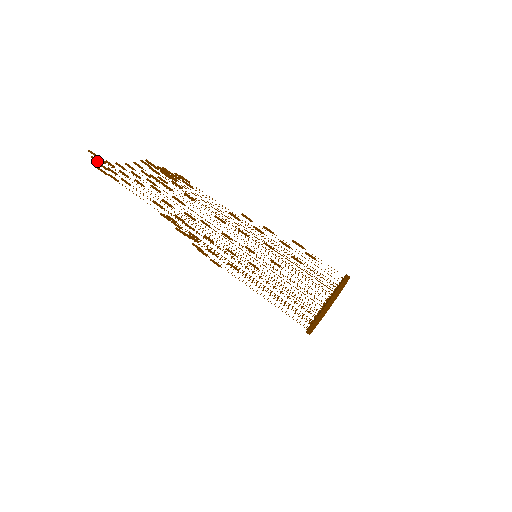
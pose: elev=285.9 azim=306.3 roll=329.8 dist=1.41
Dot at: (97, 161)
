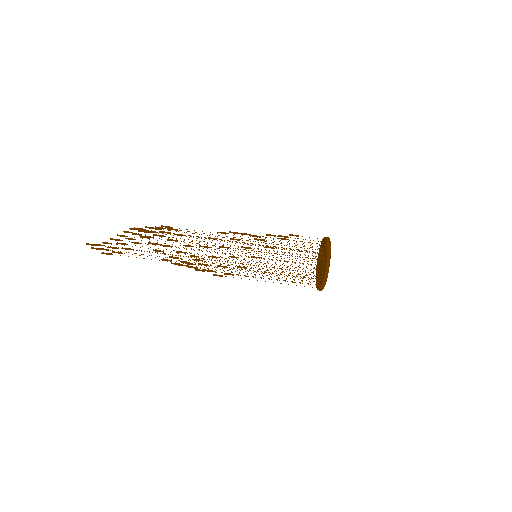
Dot at: occluded
